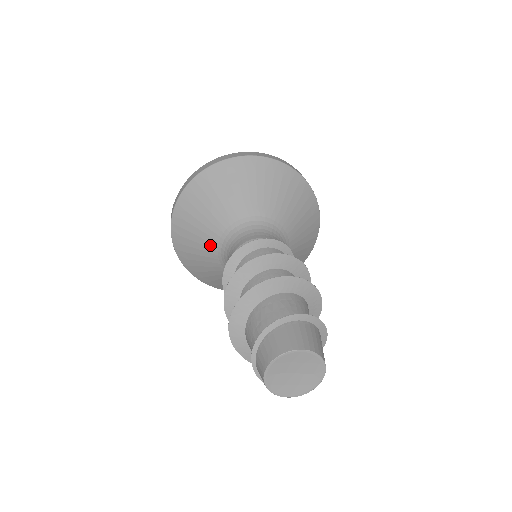
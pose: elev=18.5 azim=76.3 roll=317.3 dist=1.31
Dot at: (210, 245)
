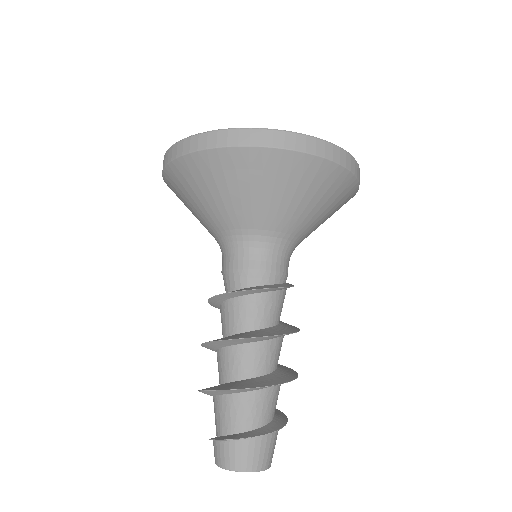
Dot at: (206, 226)
